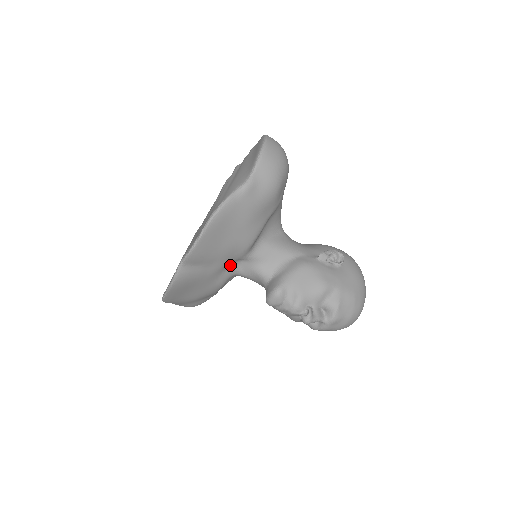
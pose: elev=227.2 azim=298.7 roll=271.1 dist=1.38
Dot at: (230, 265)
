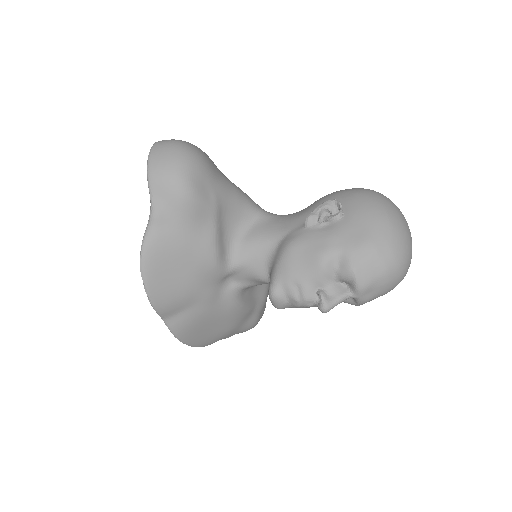
Dot at: (222, 287)
